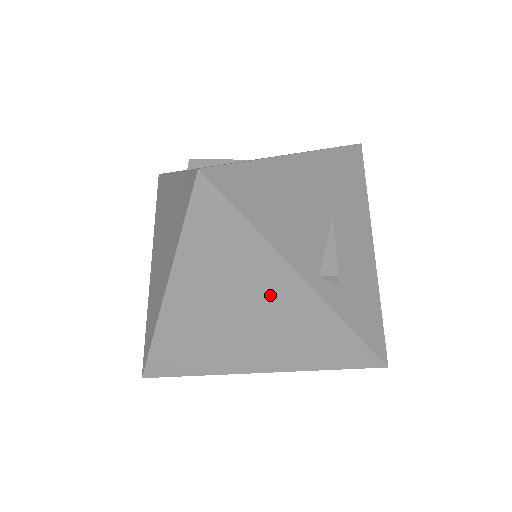
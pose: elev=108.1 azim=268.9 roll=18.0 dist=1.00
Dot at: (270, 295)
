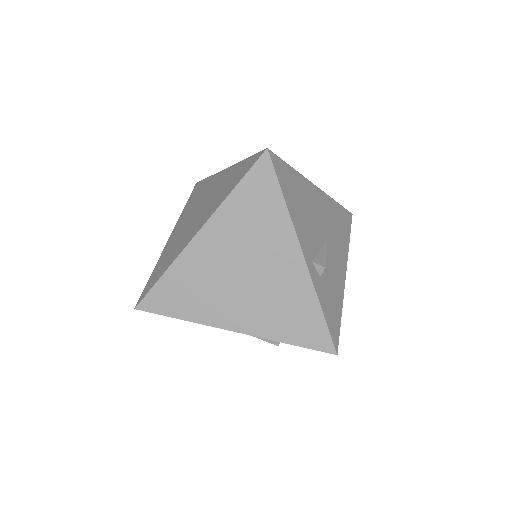
Dot at: (274, 261)
